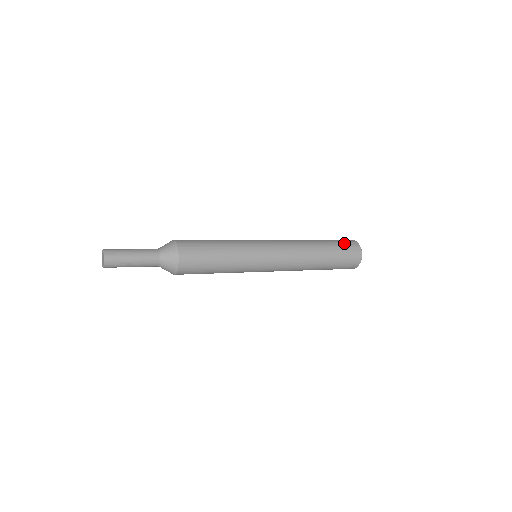
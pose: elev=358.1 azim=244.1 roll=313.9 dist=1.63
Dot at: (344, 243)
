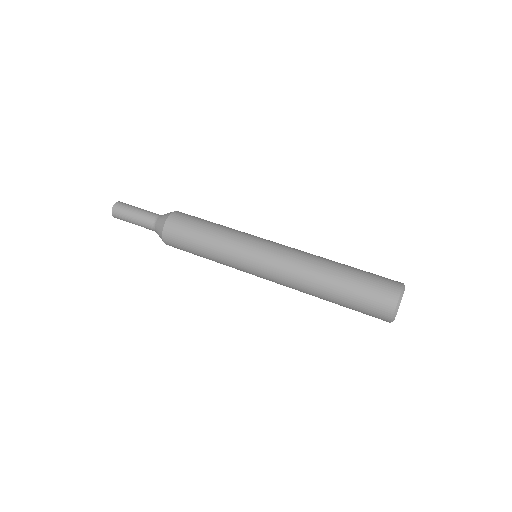
Dot at: (376, 282)
